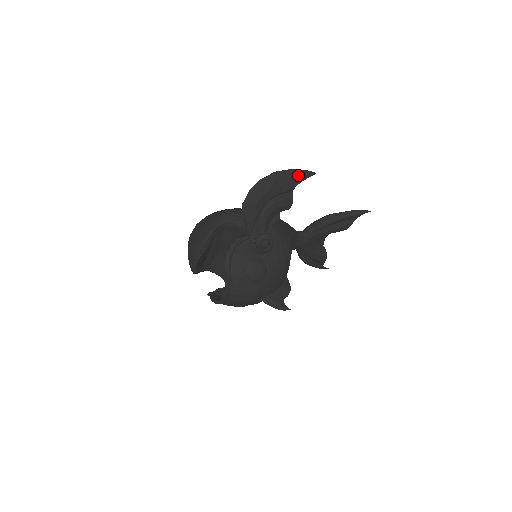
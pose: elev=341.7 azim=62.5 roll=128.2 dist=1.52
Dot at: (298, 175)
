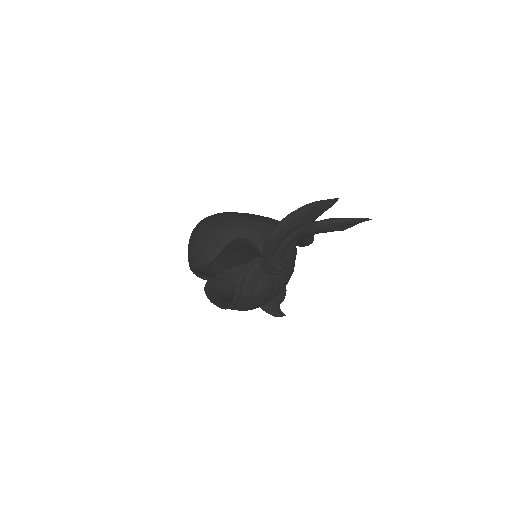
Dot at: (325, 205)
